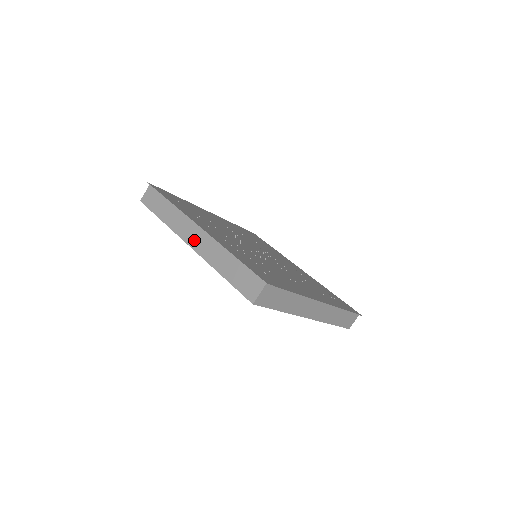
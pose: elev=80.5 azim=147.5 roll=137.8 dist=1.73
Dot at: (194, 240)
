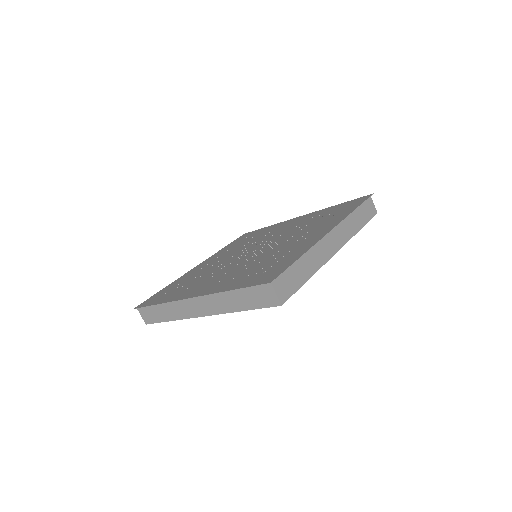
Dot at: (201, 310)
